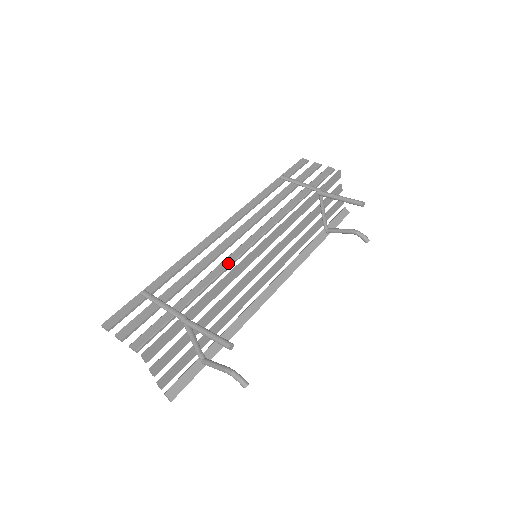
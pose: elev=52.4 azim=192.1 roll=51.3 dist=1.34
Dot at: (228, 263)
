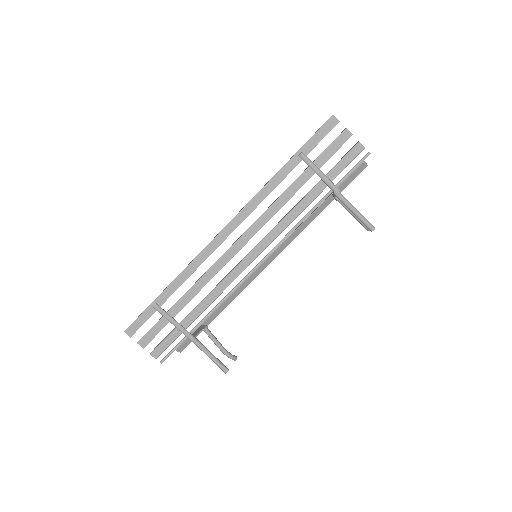
Dot at: (229, 282)
